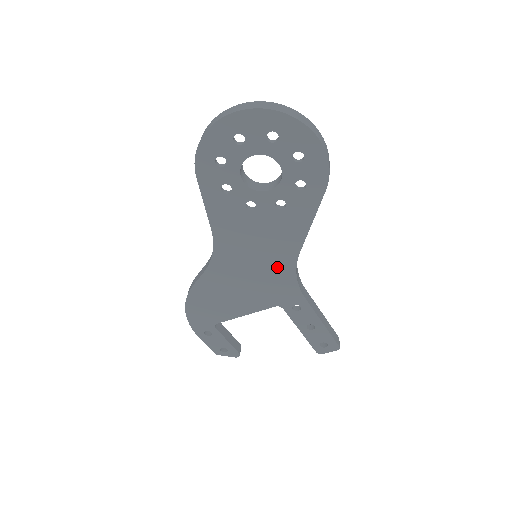
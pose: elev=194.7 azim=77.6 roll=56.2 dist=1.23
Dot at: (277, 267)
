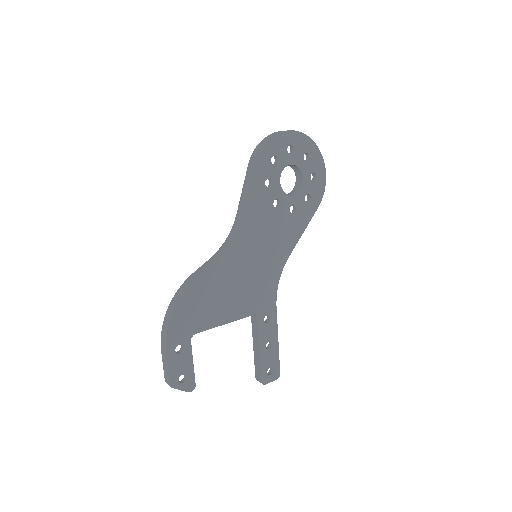
Dot at: (270, 268)
